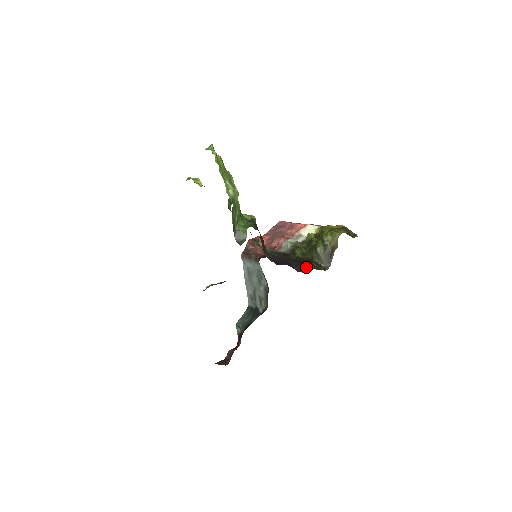
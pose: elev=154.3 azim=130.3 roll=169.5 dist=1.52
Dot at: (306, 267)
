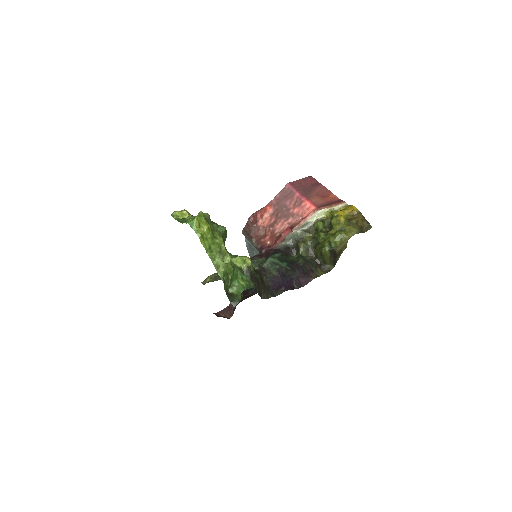
Dot at: (308, 277)
